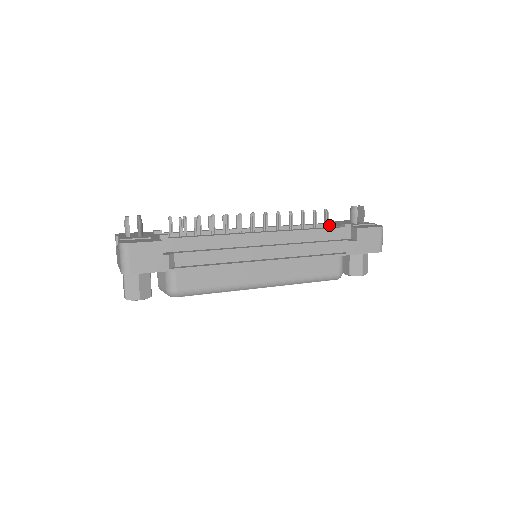
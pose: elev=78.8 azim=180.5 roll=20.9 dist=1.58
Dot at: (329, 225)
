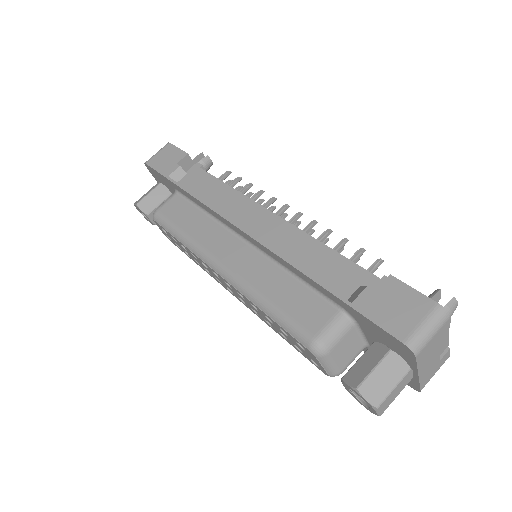
Dot at: occluded
